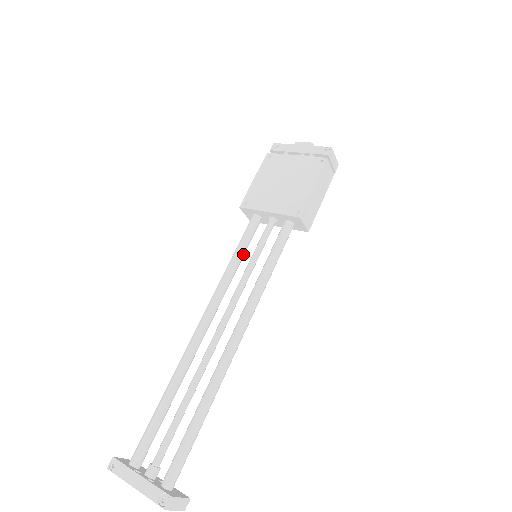
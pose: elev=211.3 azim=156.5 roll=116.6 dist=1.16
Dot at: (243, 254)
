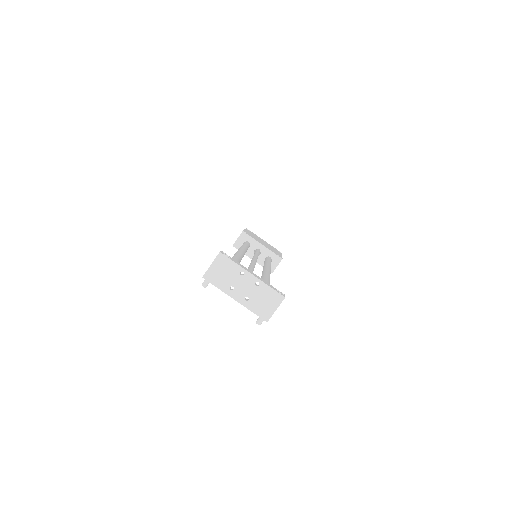
Dot at: occluded
